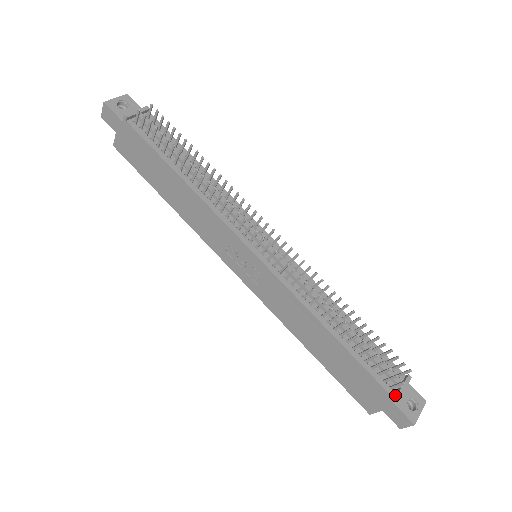
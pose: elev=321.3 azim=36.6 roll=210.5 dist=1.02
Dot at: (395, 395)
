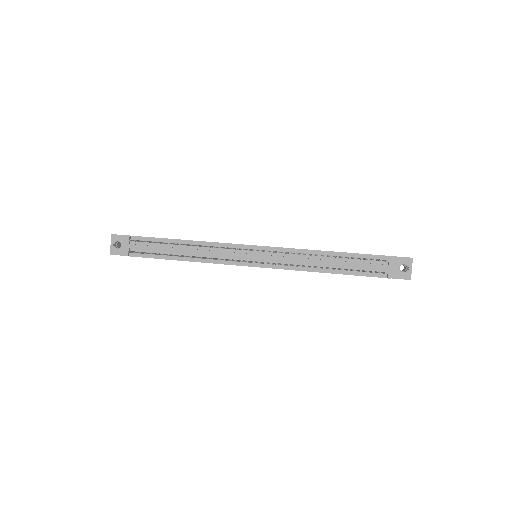
Dot at: (387, 277)
